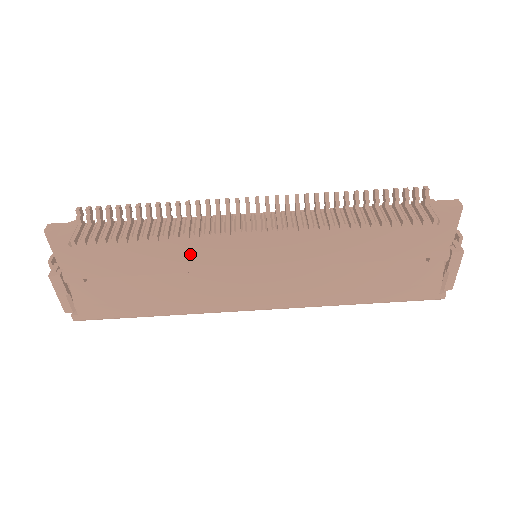
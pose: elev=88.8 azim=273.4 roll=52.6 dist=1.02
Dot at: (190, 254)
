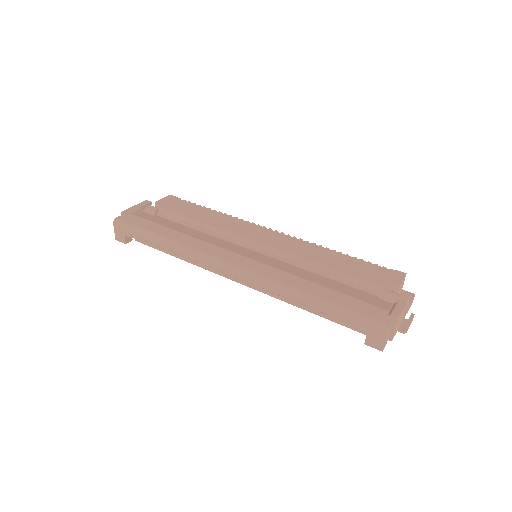
Dot at: (228, 222)
